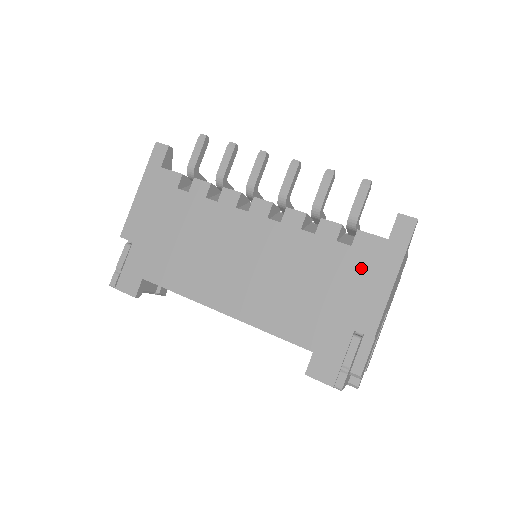
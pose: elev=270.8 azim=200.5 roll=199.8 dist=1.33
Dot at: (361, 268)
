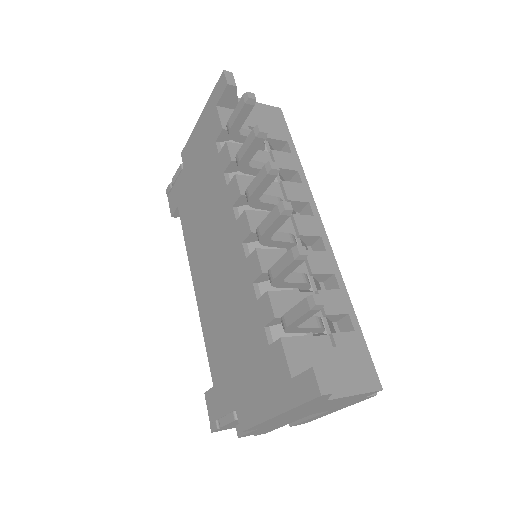
Dot at: (263, 373)
